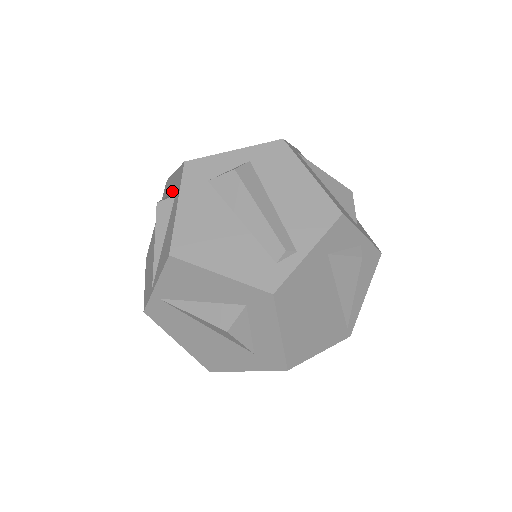
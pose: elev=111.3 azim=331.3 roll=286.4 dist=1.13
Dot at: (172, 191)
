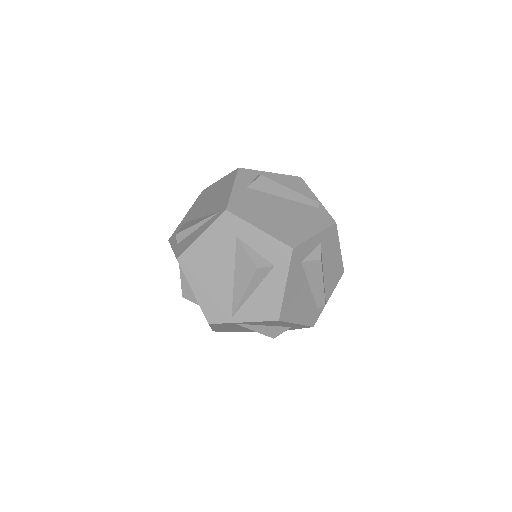
Dot at: (261, 251)
